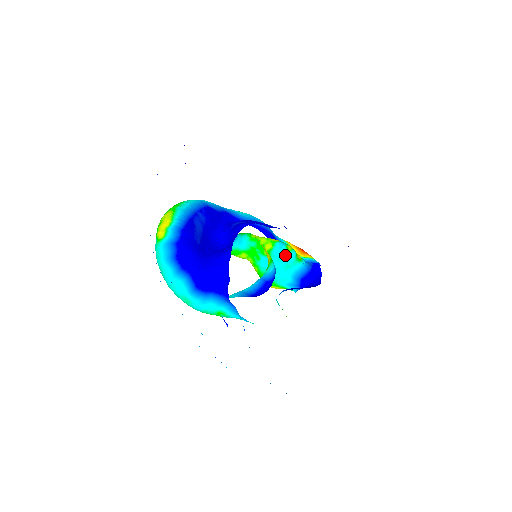
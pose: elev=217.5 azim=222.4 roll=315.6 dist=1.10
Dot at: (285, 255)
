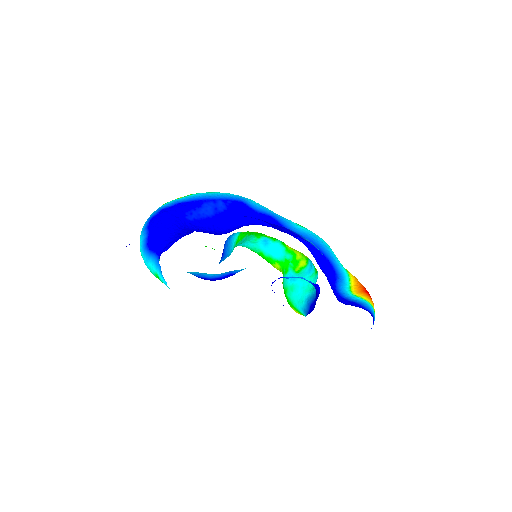
Dot at: (312, 276)
